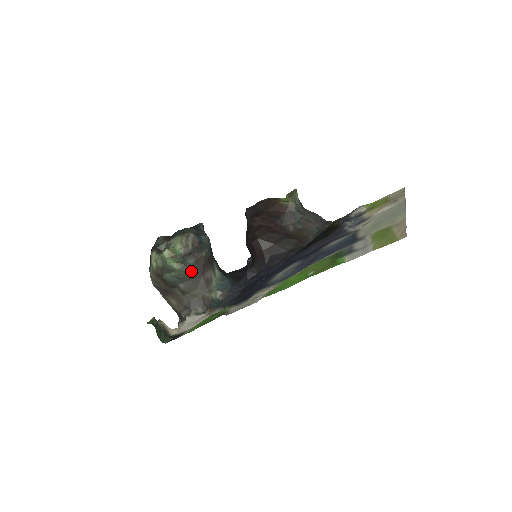
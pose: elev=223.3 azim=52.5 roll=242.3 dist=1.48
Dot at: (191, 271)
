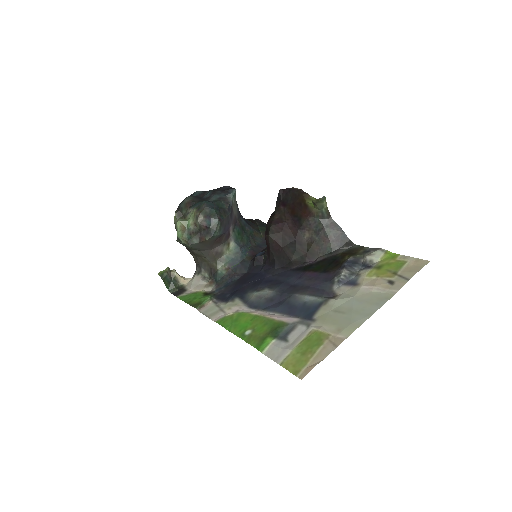
Dot at: (197, 247)
